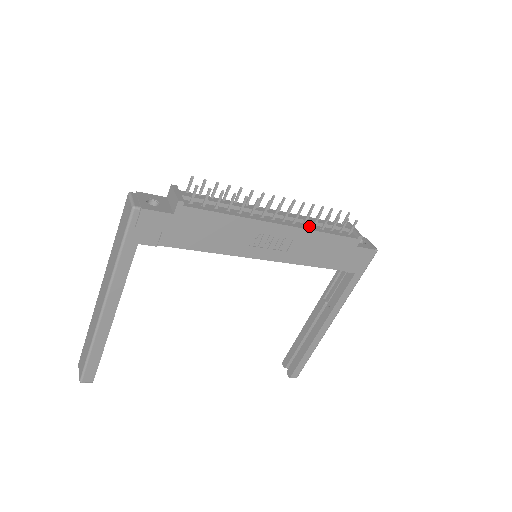
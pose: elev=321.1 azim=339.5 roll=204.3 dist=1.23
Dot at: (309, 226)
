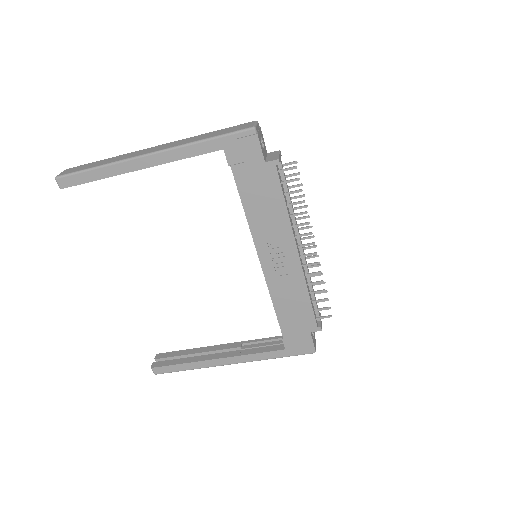
Dot at: (307, 280)
